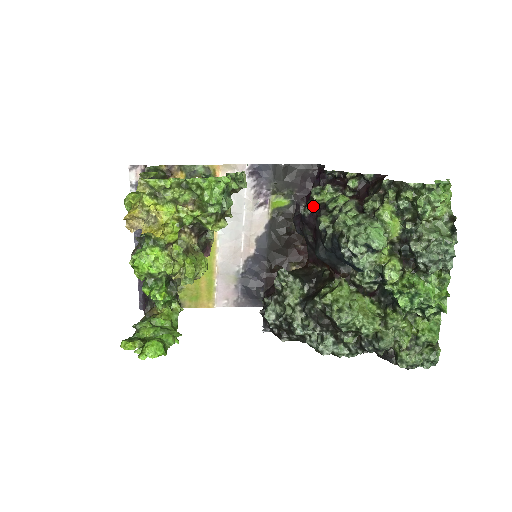
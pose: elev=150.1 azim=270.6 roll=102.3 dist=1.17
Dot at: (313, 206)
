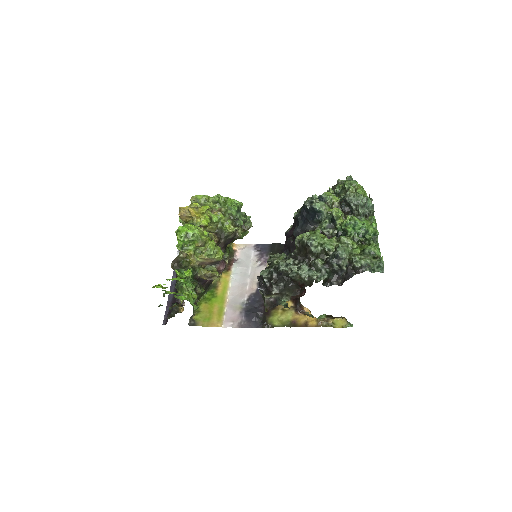
Dot at: (292, 225)
